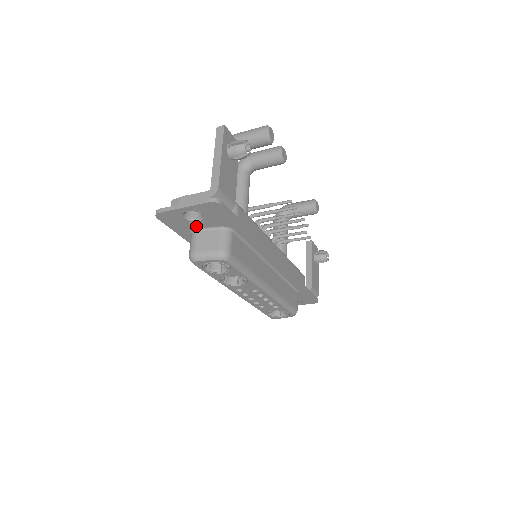
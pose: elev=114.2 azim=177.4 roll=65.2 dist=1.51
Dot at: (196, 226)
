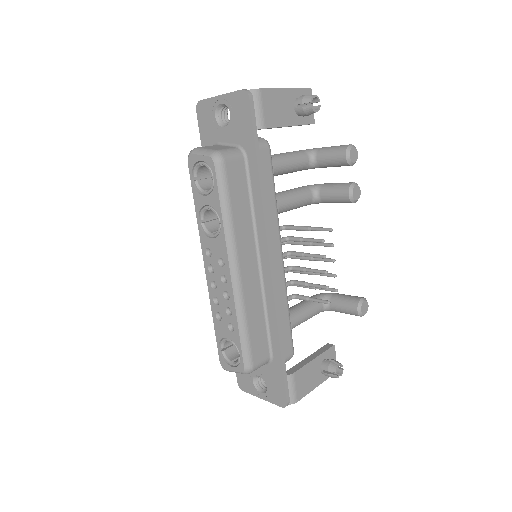
Dot at: (220, 138)
